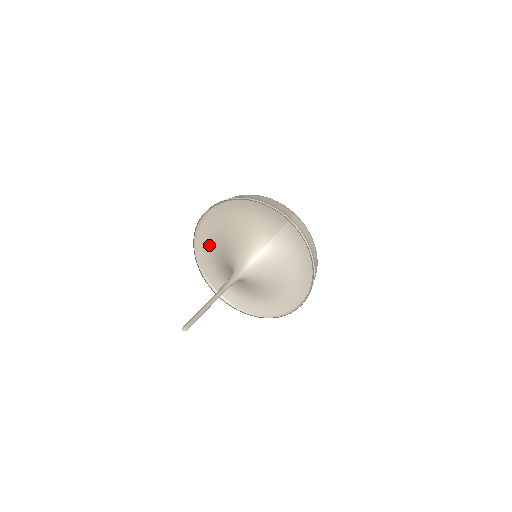
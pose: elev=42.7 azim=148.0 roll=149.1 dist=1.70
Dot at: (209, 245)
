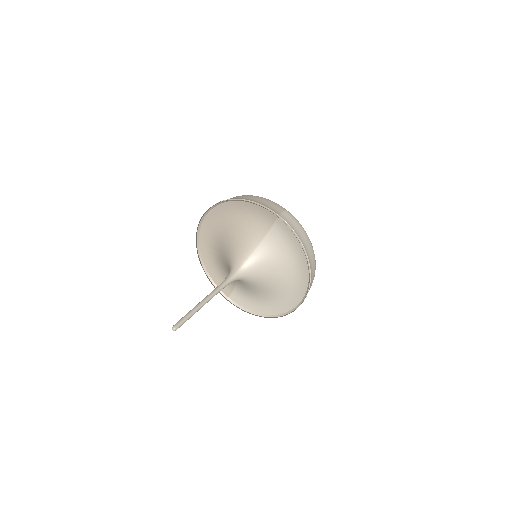
Dot at: (211, 249)
